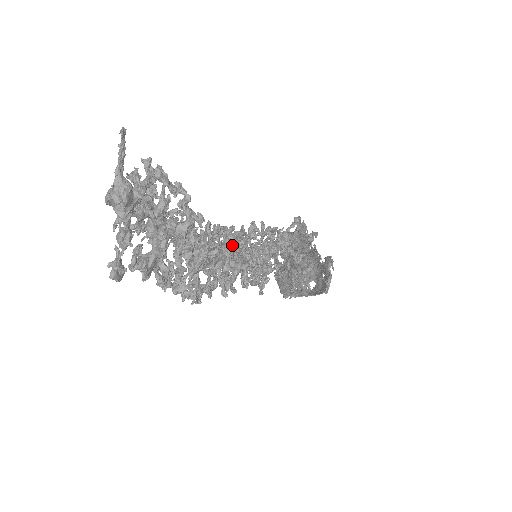
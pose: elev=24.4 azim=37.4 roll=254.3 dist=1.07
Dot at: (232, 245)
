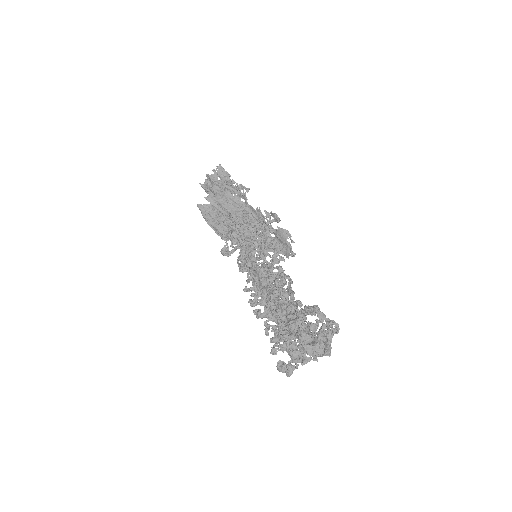
Dot at: occluded
